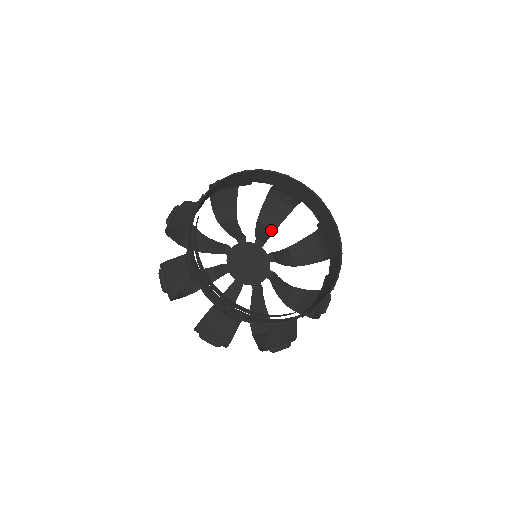
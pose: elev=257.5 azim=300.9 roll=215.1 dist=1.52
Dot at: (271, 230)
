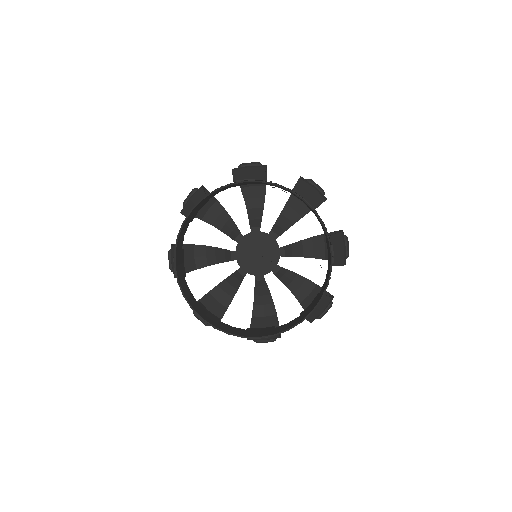
Dot at: (261, 198)
